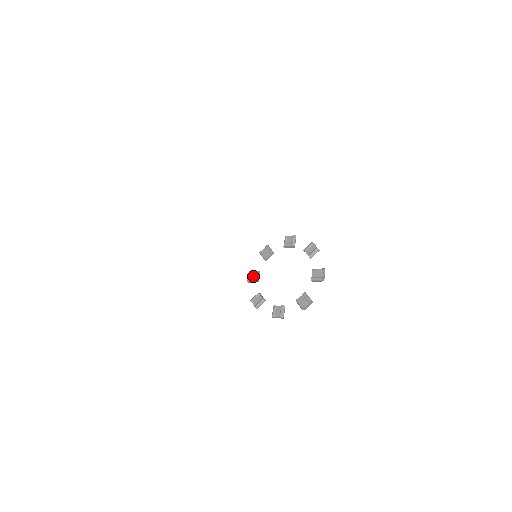
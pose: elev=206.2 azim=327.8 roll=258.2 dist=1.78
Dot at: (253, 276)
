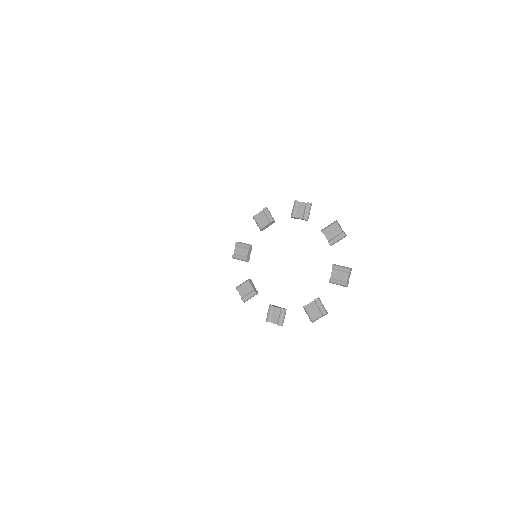
Dot at: (241, 252)
